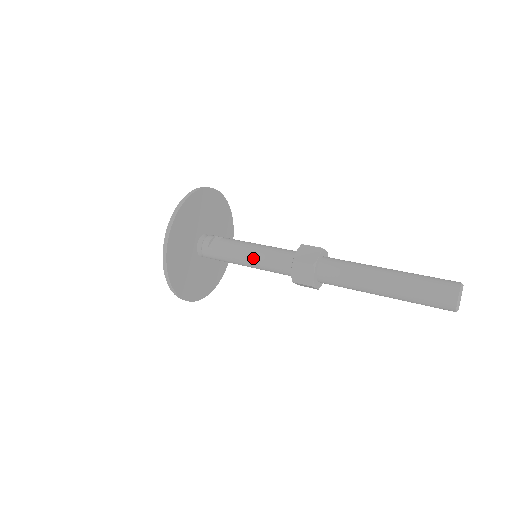
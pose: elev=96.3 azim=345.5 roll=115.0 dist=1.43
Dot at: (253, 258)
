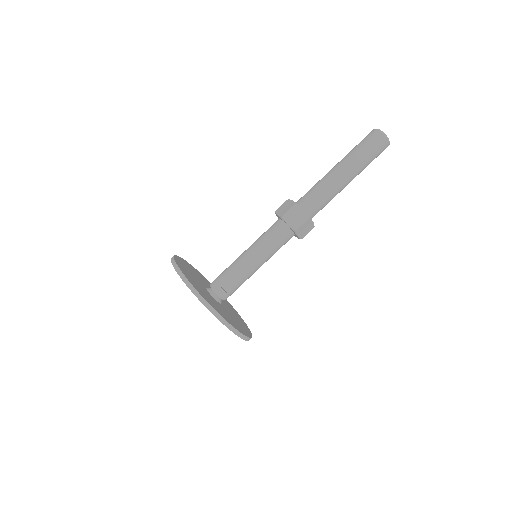
Dot at: (264, 260)
